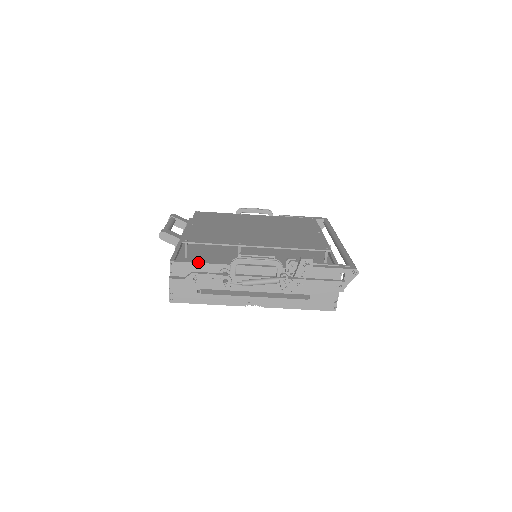
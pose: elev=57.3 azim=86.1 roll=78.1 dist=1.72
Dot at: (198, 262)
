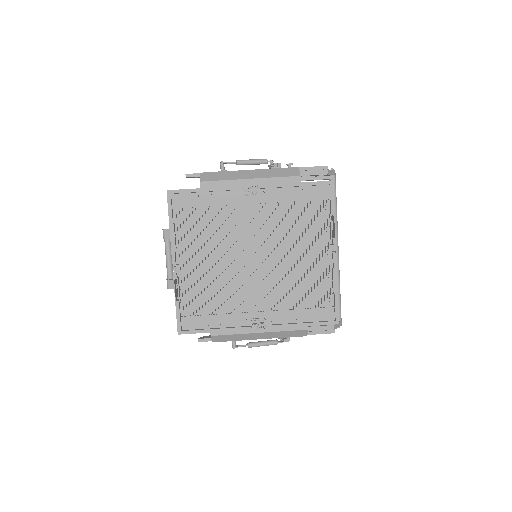
Dot at: occluded
